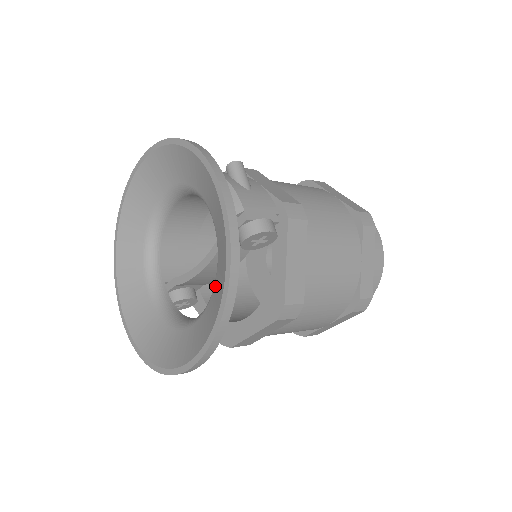
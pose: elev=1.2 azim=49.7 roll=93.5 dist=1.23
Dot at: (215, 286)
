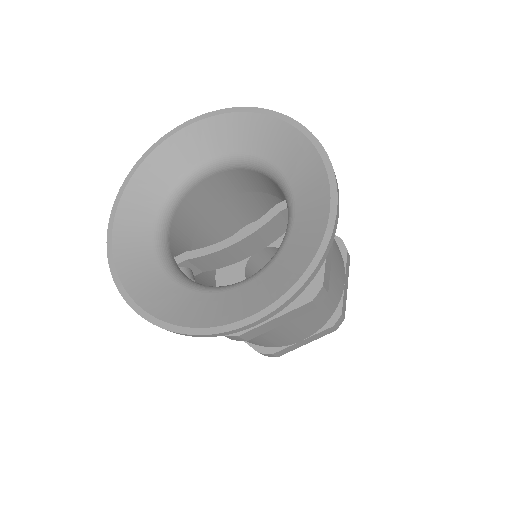
Dot at: (291, 241)
